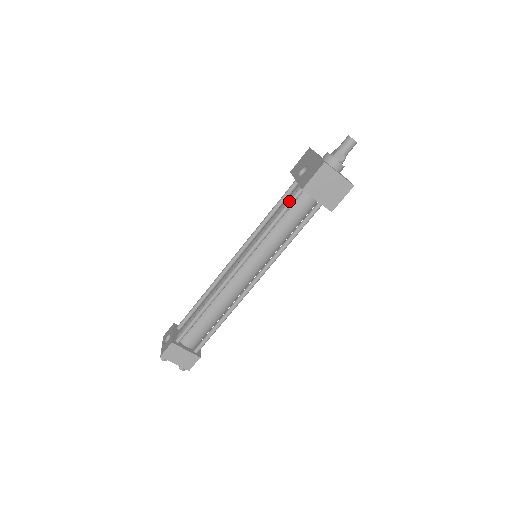
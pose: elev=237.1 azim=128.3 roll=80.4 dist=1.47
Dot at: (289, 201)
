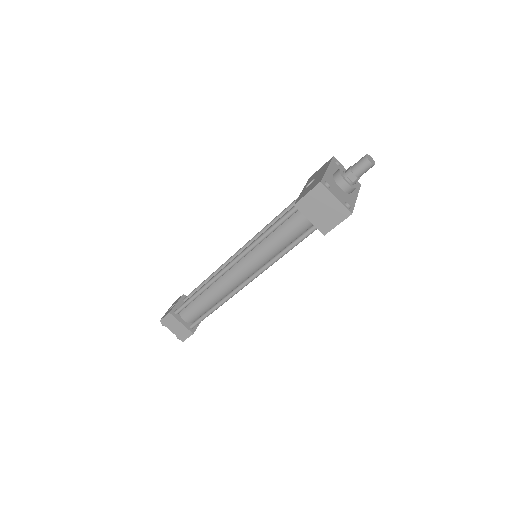
Dot at: (288, 212)
